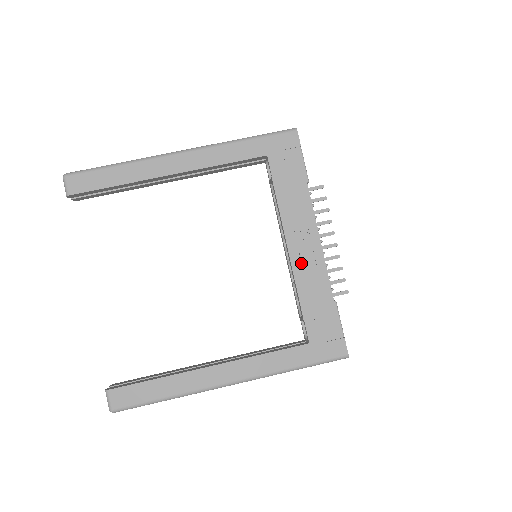
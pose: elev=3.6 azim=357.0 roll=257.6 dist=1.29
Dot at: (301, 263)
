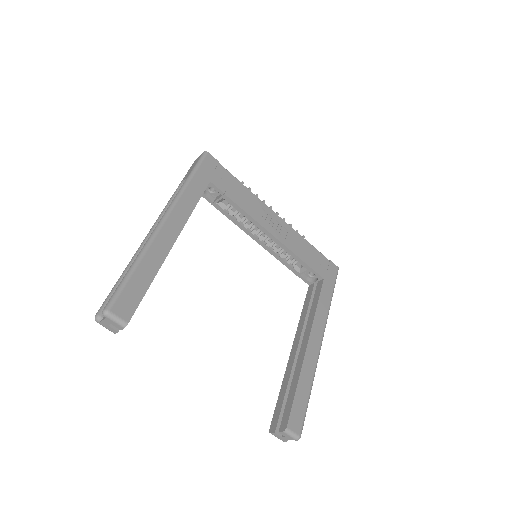
Dot at: (282, 236)
